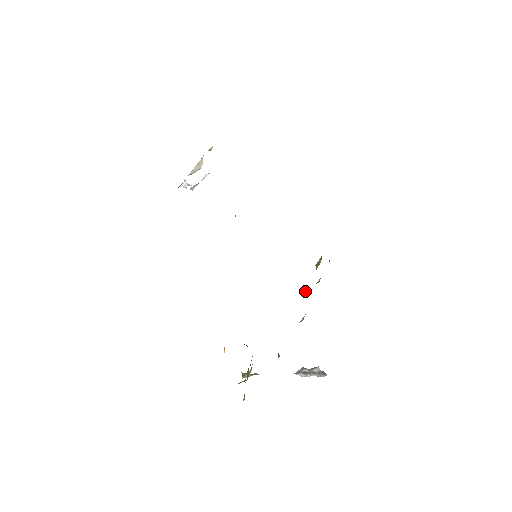
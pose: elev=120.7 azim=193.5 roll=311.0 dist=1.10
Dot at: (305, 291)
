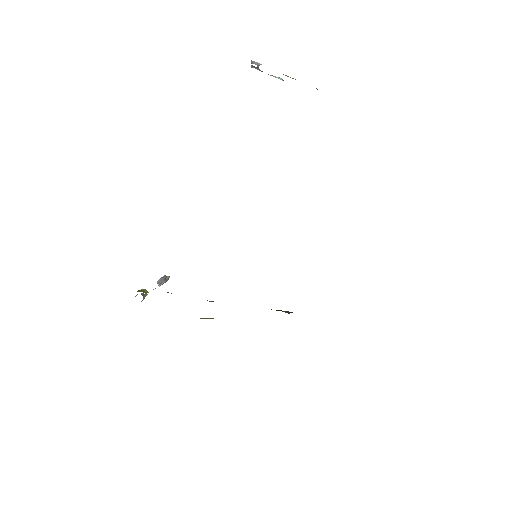
Dot at: occluded
